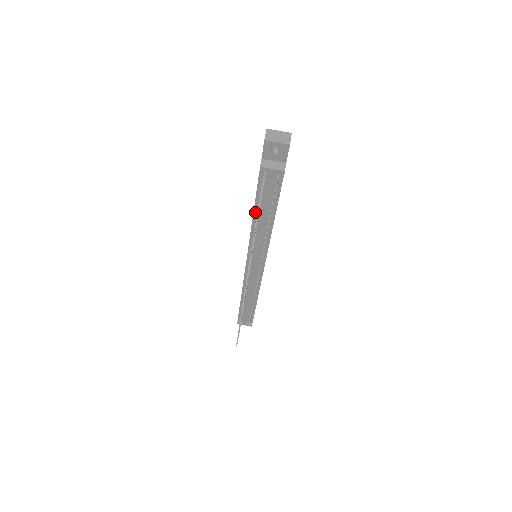
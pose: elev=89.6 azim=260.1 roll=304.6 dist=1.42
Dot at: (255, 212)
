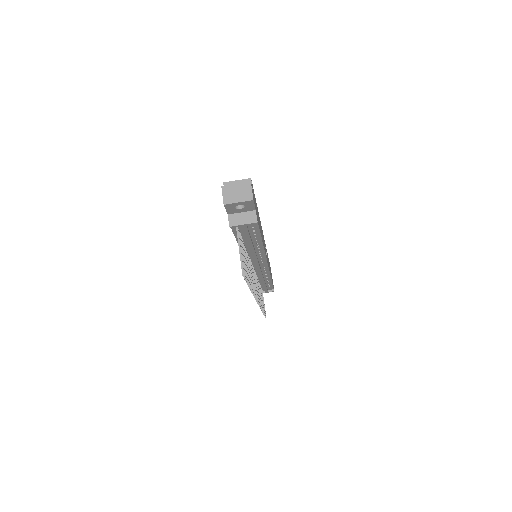
Dot at: occluded
